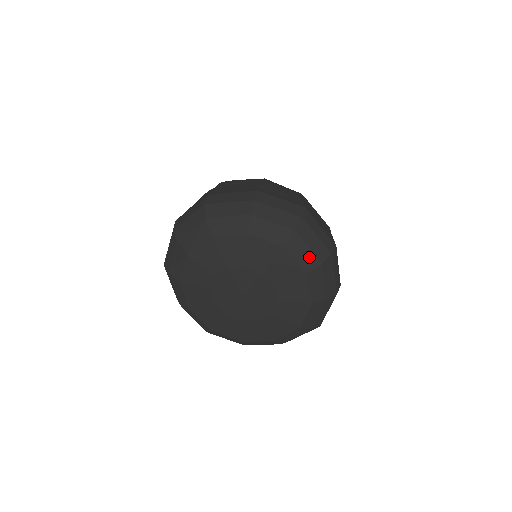
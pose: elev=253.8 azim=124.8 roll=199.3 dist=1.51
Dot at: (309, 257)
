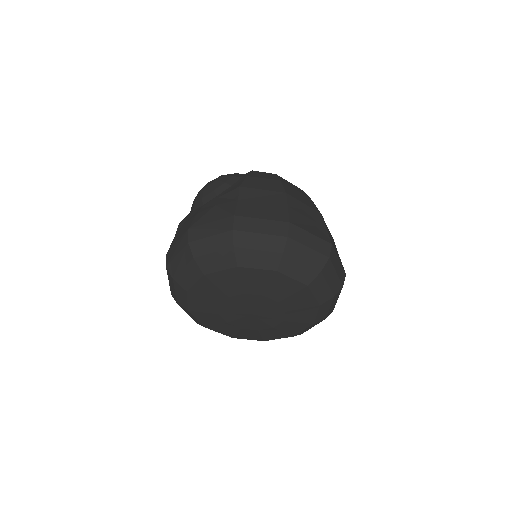
Dot at: (326, 292)
